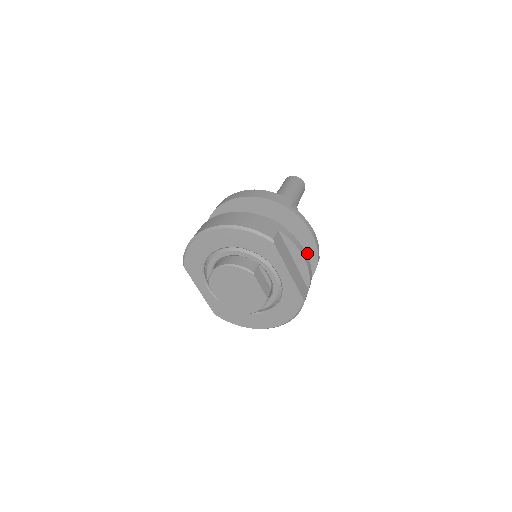
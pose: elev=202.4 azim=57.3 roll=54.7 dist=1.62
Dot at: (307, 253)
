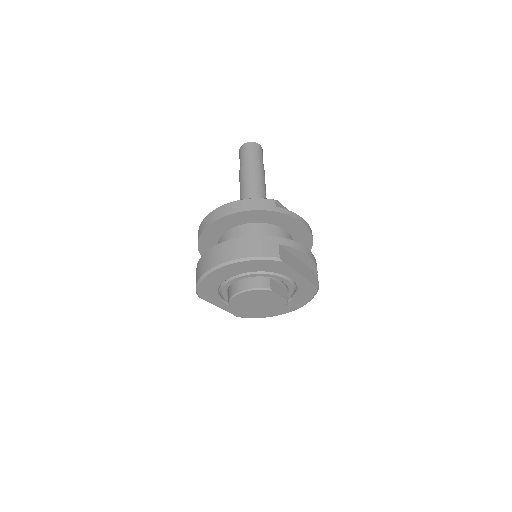
Dot at: (301, 237)
